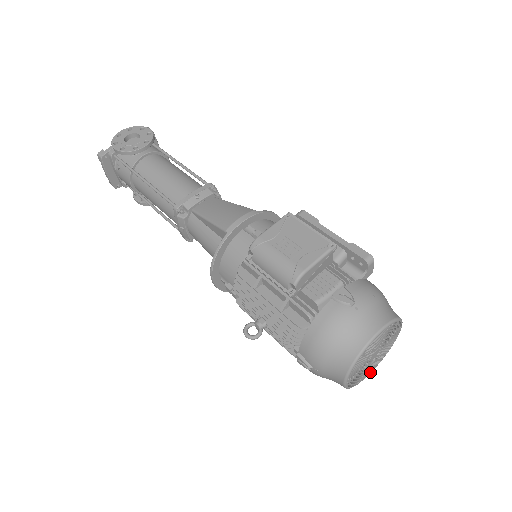
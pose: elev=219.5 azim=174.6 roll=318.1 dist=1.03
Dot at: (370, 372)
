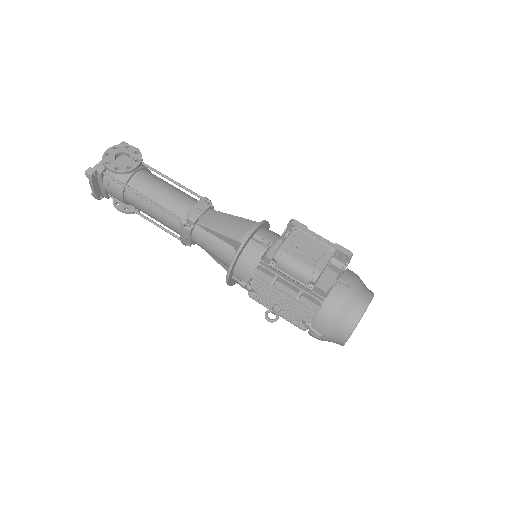
Dot at: occluded
